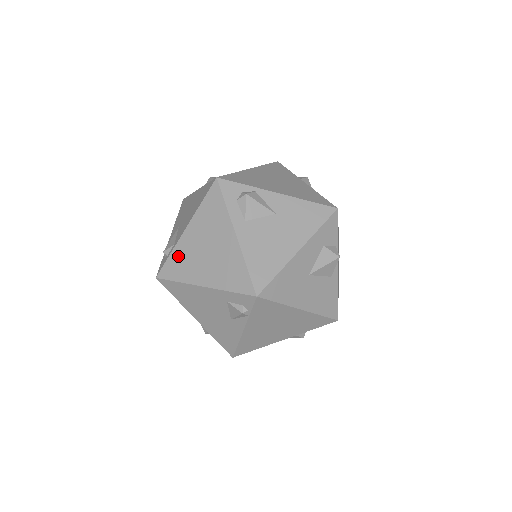
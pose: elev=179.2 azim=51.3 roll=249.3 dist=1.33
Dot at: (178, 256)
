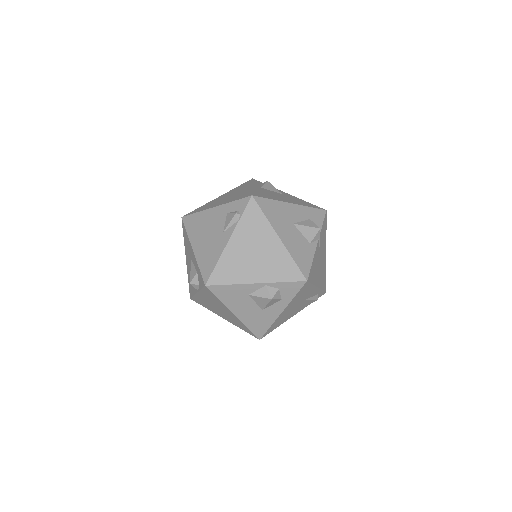
Dot at: (205, 205)
